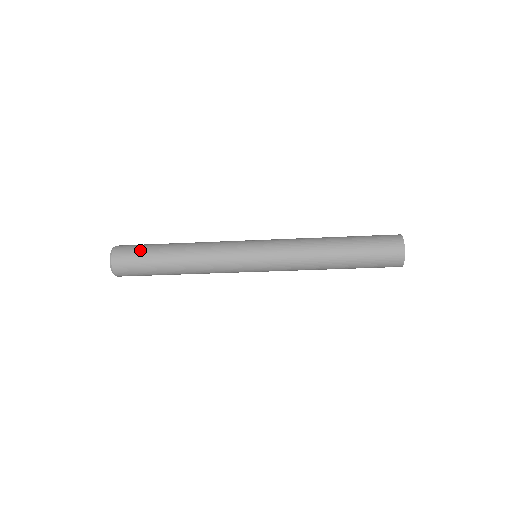
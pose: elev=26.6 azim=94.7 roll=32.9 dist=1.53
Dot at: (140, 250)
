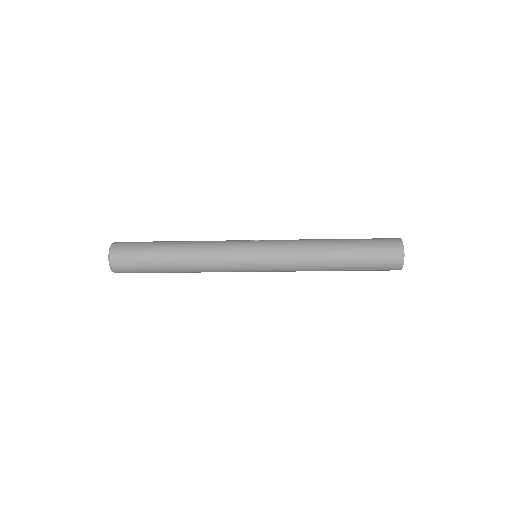
Dot at: (140, 246)
